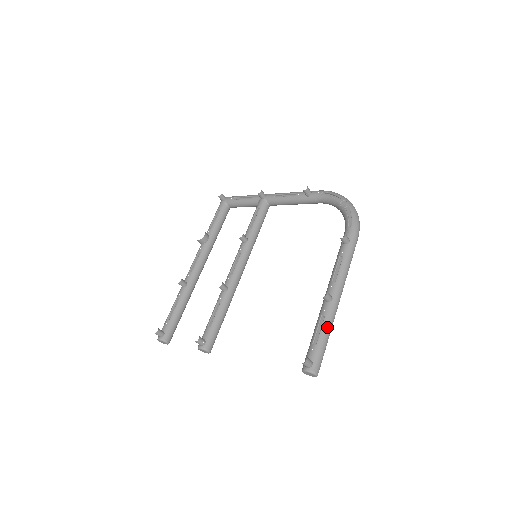
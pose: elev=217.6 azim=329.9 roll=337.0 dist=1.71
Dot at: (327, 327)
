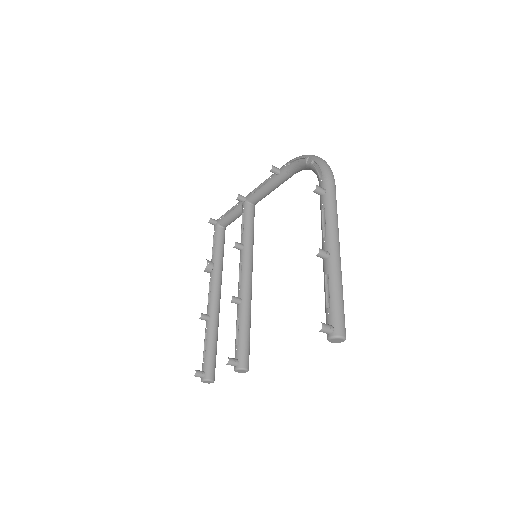
Dot at: (335, 284)
